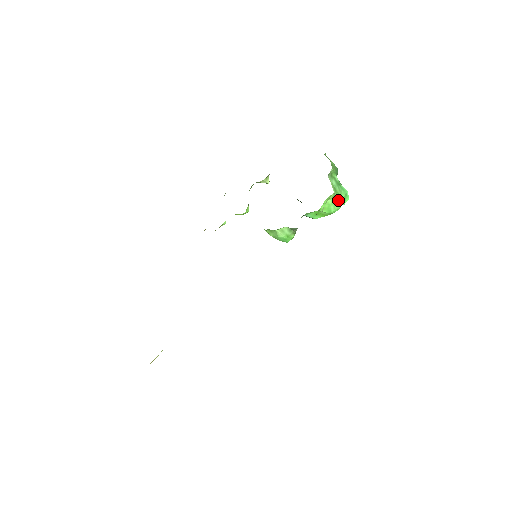
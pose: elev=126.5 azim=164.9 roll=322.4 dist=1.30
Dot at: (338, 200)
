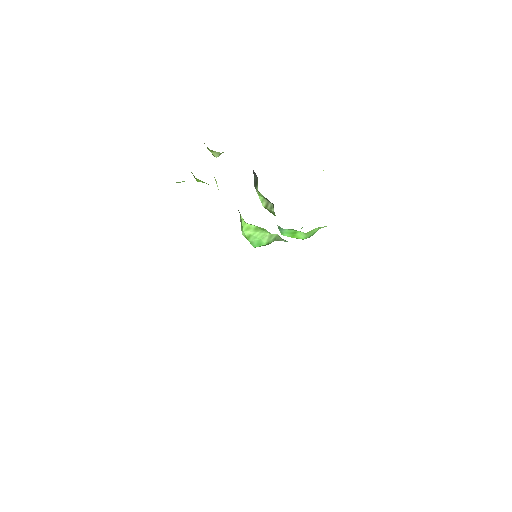
Dot at: occluded
